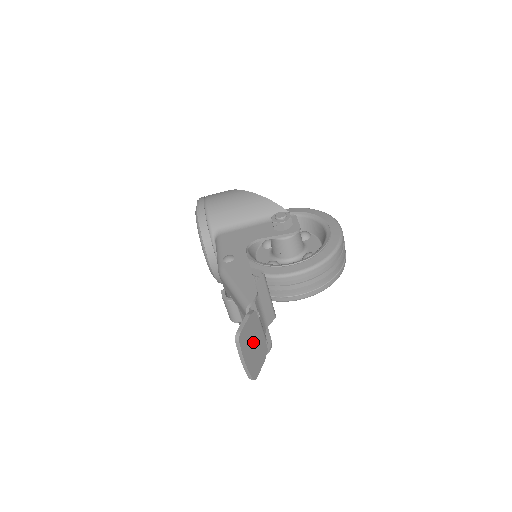
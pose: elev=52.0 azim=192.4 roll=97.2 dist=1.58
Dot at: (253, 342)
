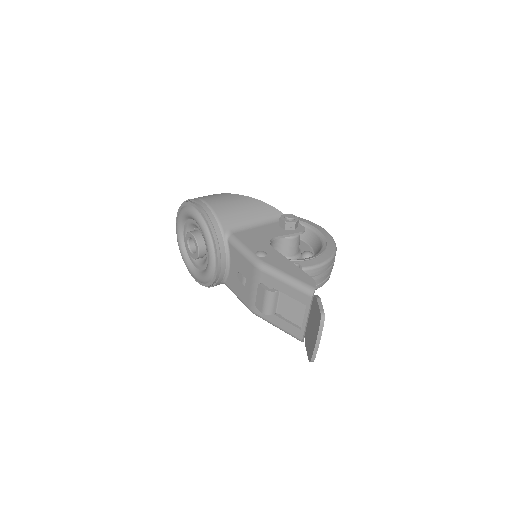
Dot at: occluded
